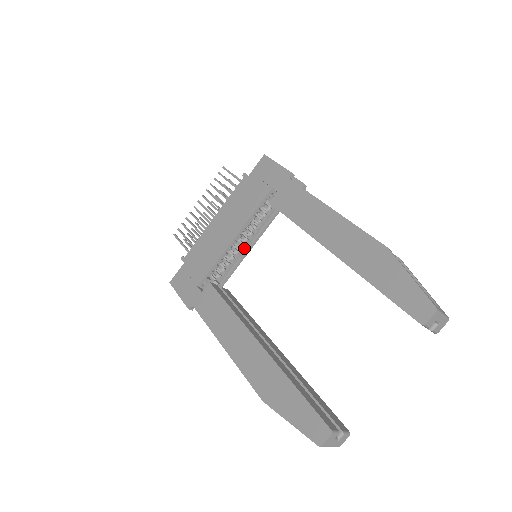
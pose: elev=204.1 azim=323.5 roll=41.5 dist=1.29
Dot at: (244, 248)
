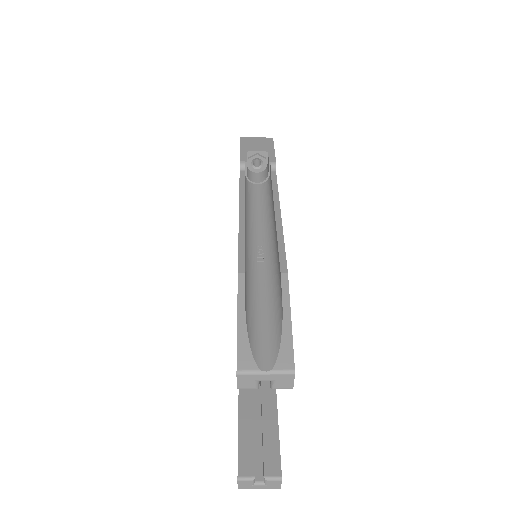
Dot at: occluded
